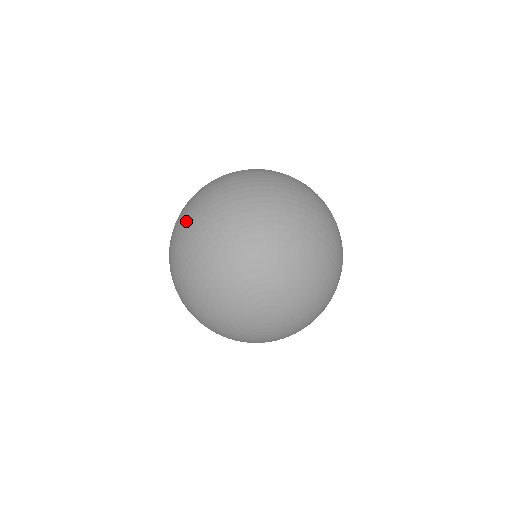
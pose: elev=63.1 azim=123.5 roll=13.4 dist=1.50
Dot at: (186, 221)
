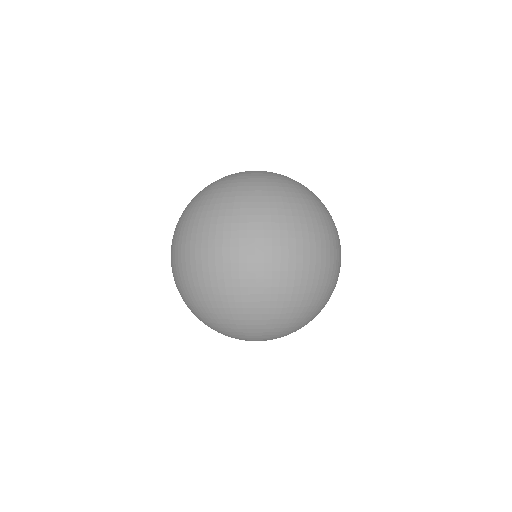
Dot at: (227, 266)
